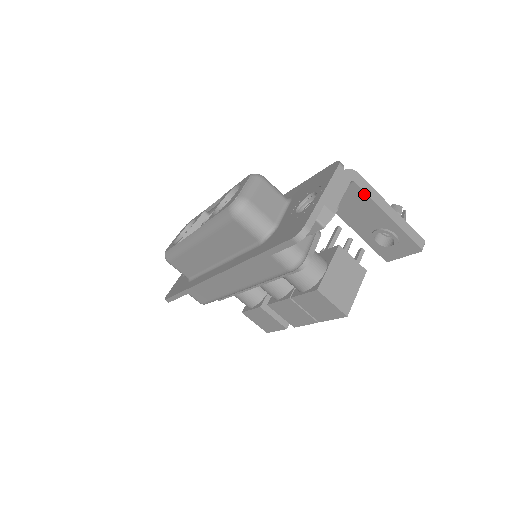
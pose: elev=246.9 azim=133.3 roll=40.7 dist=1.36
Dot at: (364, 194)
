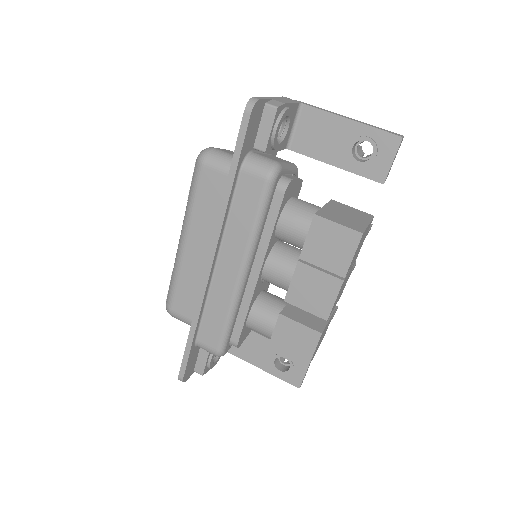
Dot at: (318, 111)
